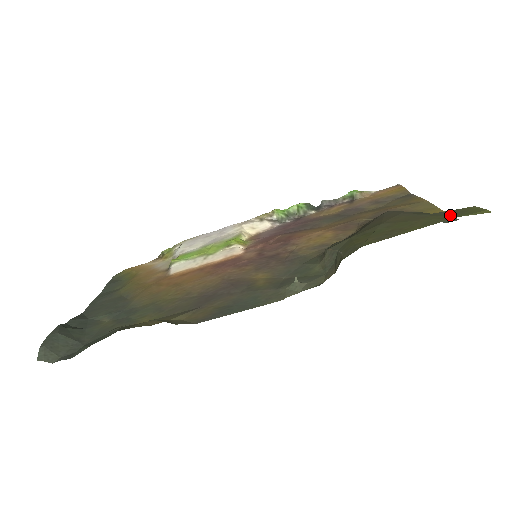
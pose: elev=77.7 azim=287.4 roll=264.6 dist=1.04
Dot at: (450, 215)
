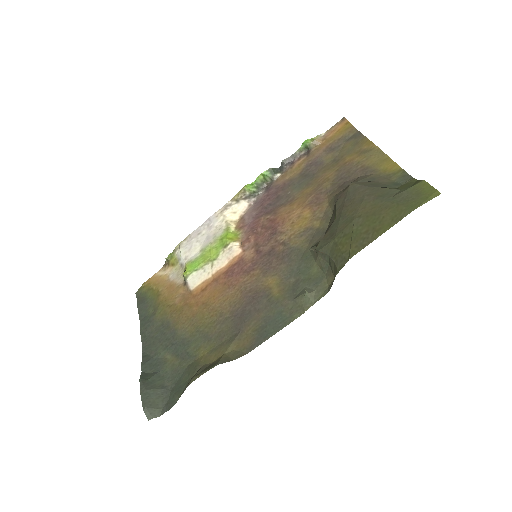
Dot at: (409, 204)
